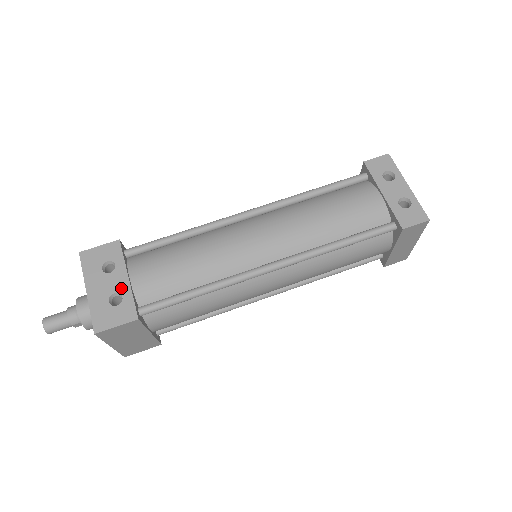
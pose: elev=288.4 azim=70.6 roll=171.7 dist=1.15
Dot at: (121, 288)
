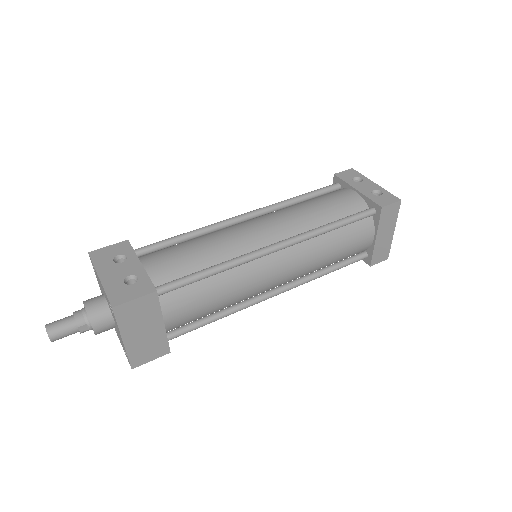
Dot at: (135, 271)
